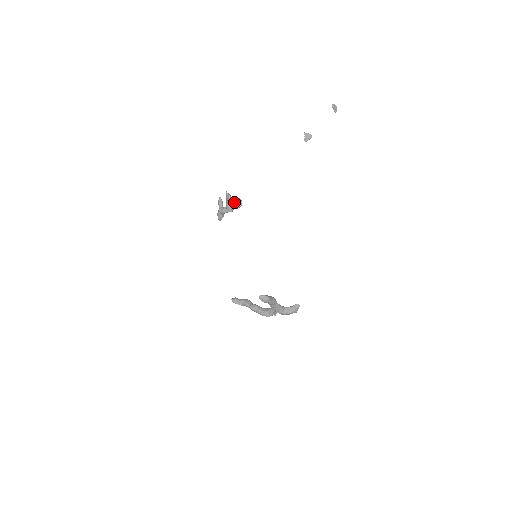
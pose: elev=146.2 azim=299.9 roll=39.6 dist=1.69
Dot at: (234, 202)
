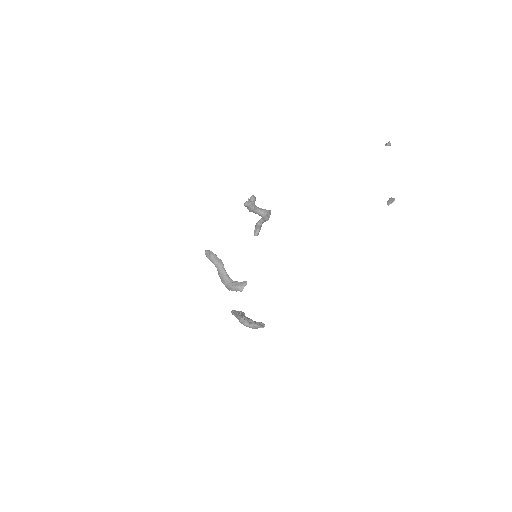
Dot at: (260, 208)
